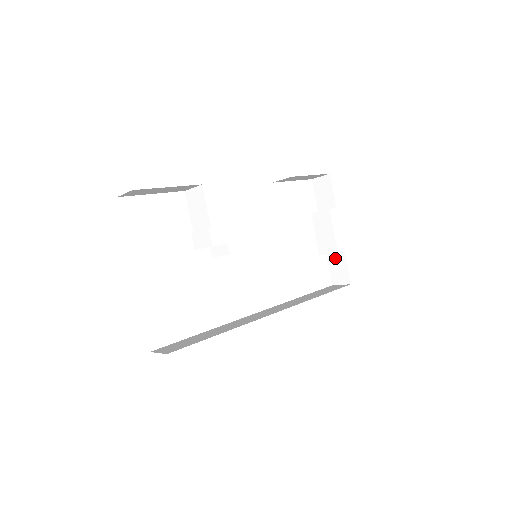
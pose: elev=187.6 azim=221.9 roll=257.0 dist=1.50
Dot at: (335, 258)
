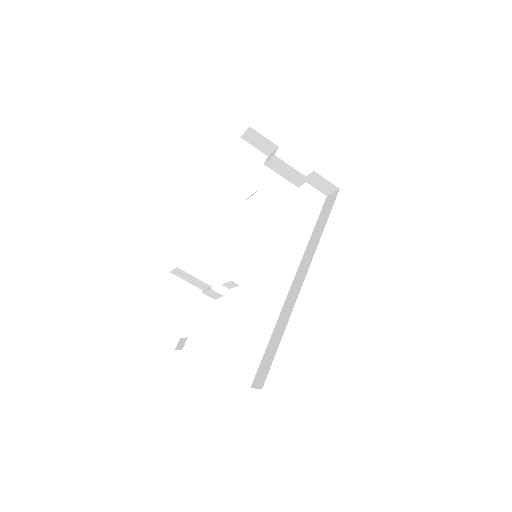
Dot at: (311, 179)
